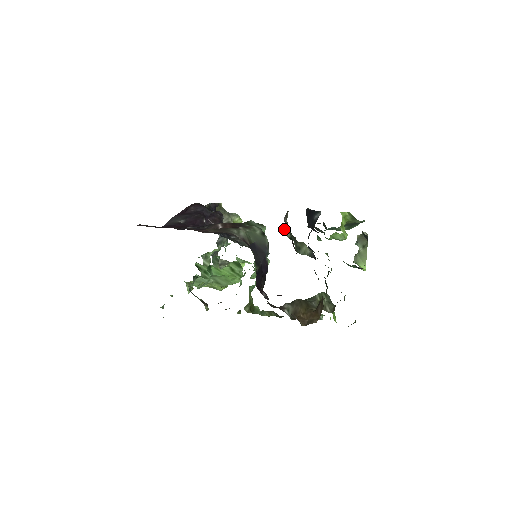
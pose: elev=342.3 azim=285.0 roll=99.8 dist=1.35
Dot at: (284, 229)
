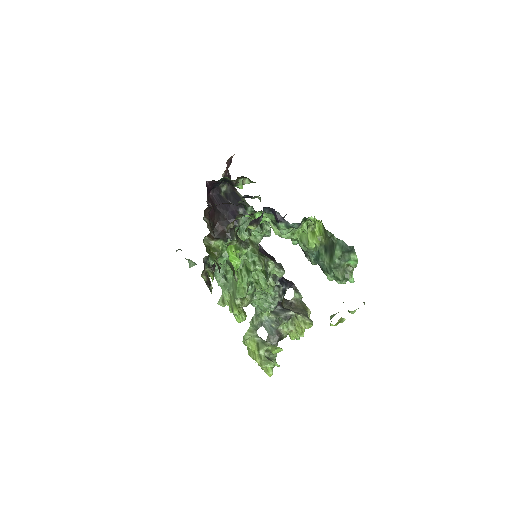
Dot at: occluded
